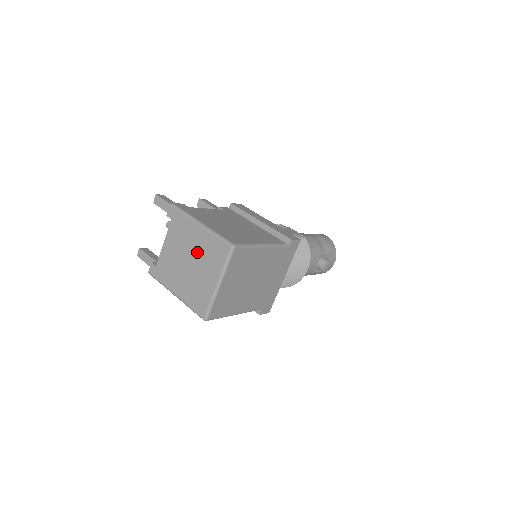
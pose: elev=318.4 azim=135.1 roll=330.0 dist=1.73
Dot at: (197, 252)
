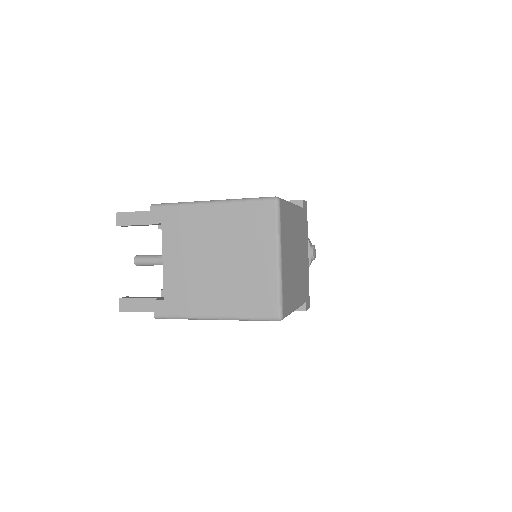
Dot at: (224, 239)
